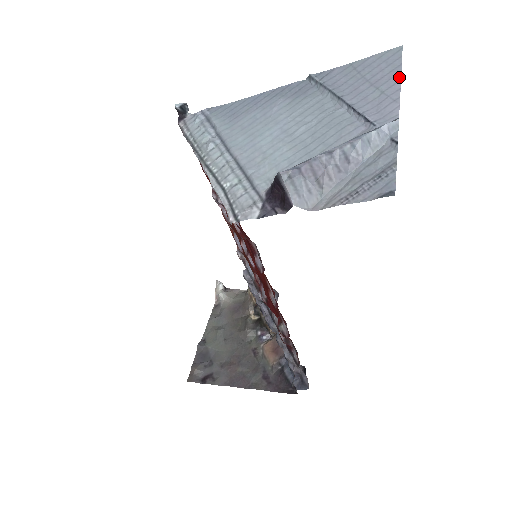
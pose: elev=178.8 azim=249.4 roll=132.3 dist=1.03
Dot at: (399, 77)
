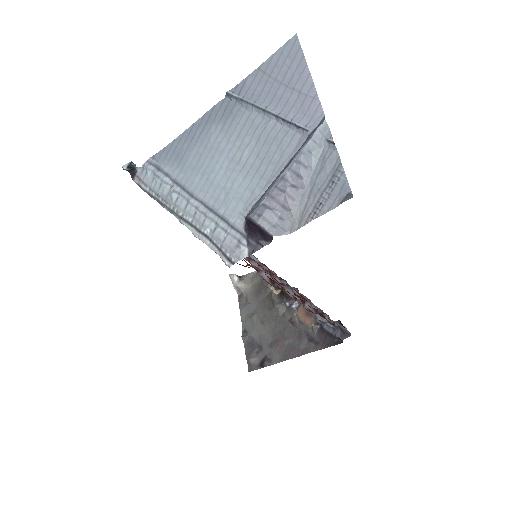
Dot at: (307, 71)
